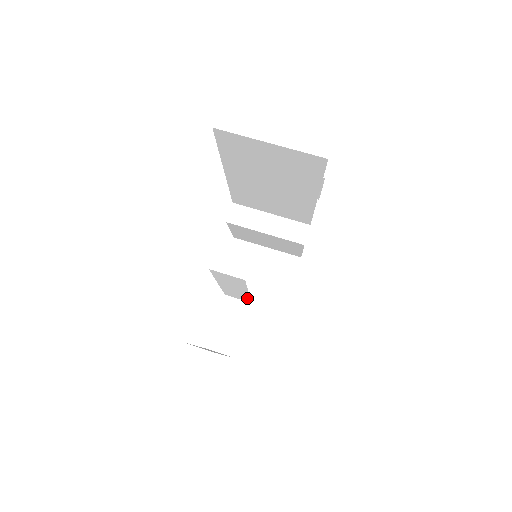
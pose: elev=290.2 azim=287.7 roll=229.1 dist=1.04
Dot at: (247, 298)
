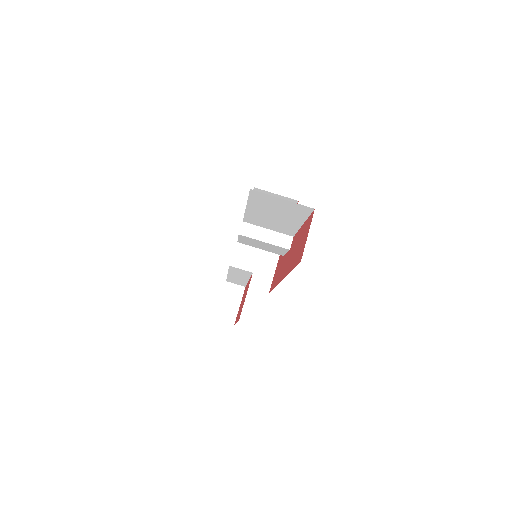
Dot at: (244, 284)
